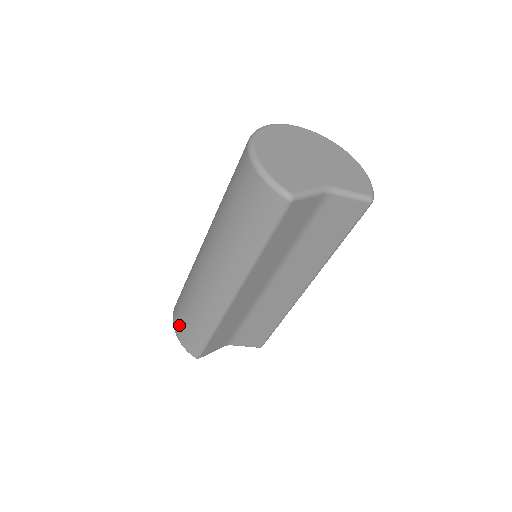
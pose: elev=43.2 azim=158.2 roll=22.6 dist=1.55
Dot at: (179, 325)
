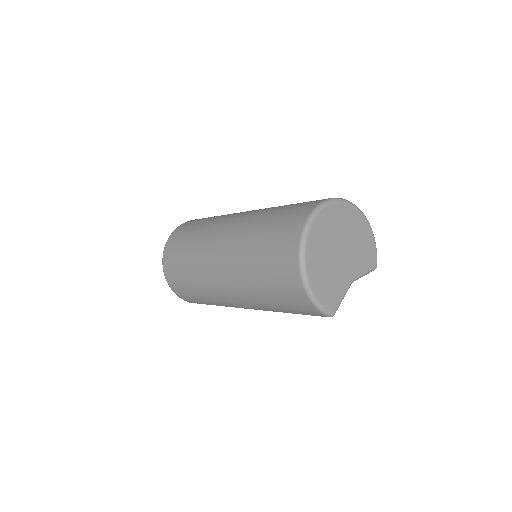
Dot at: (177, 288)
